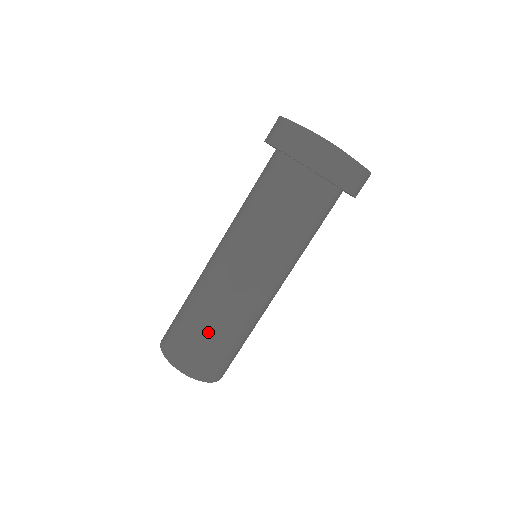
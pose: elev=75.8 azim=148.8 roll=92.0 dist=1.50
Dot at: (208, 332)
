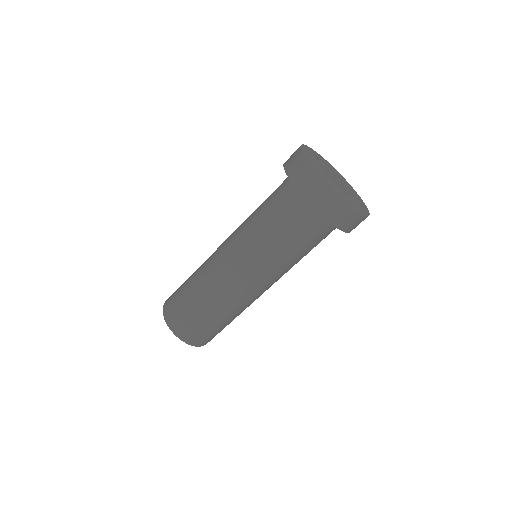
Dot at: (218, 321)
